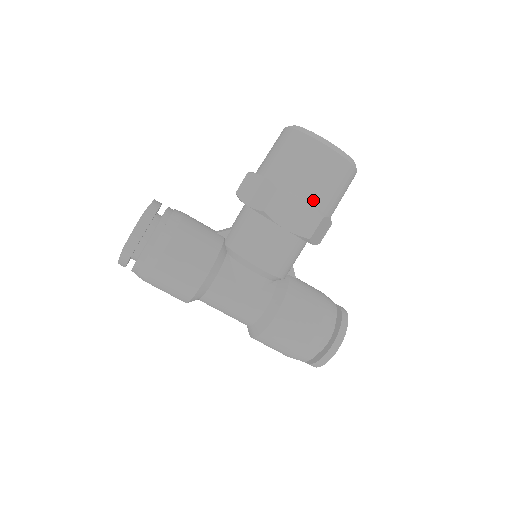
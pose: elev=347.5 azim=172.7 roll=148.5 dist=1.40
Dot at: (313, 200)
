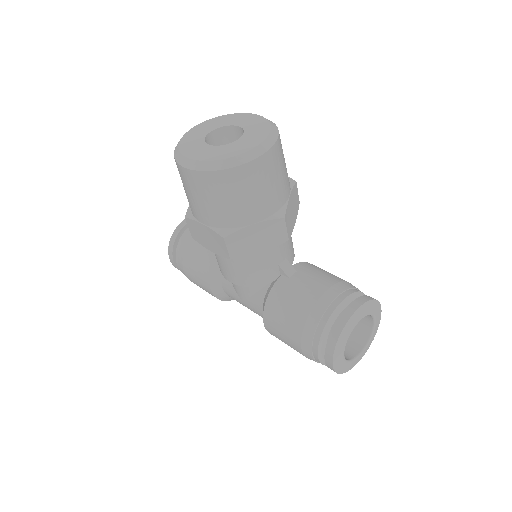
Dot at: (209, 221)
